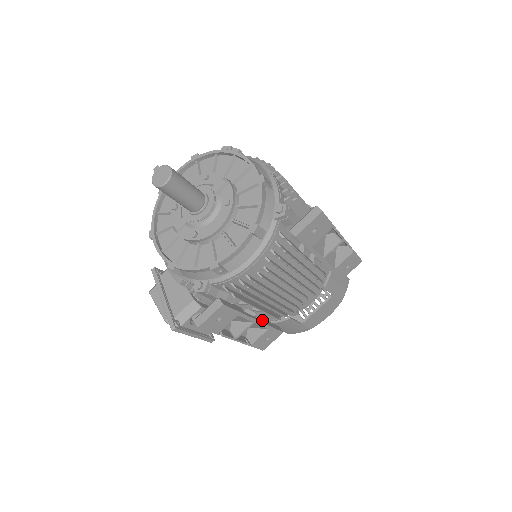
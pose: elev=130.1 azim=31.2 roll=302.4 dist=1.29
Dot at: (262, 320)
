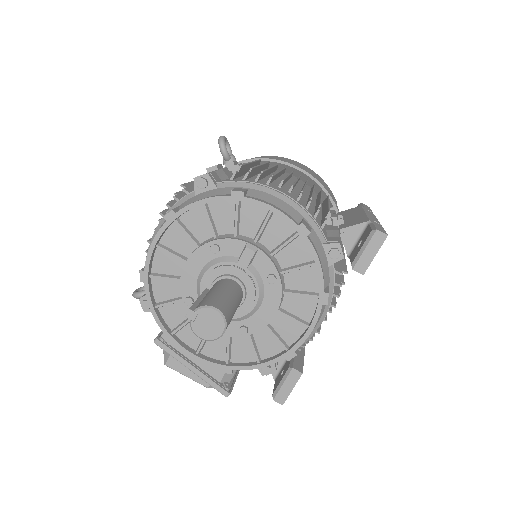
Dot at: occluded
